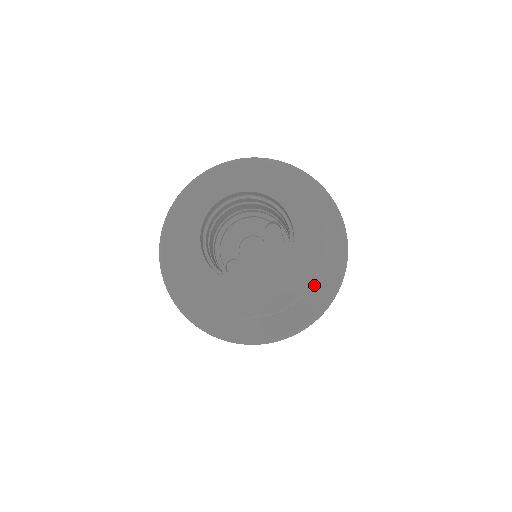
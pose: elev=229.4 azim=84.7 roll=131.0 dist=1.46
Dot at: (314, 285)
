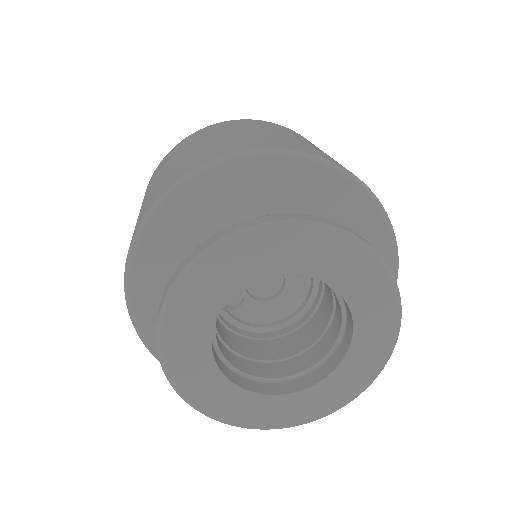
Dot at: occluded
